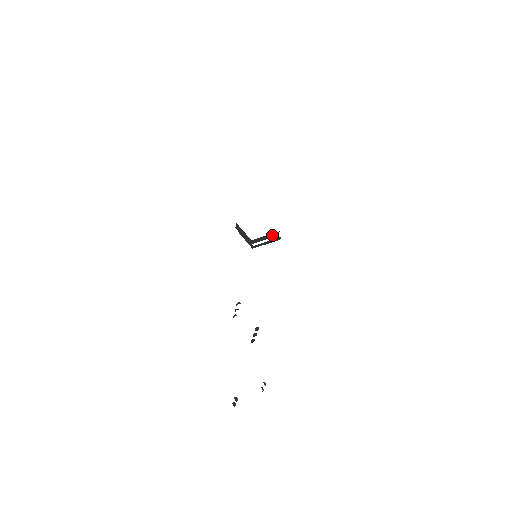
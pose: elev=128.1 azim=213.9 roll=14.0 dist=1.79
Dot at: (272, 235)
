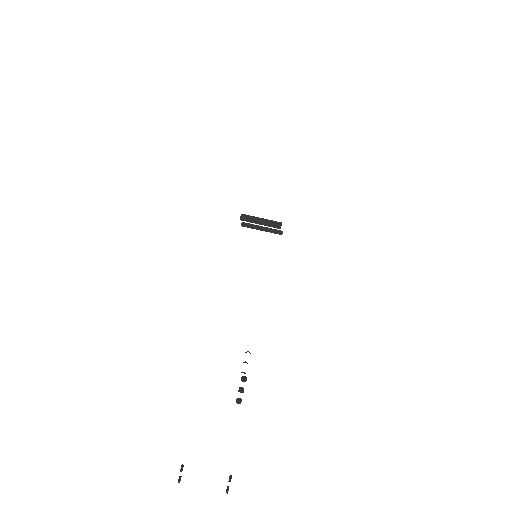
Dot at: (272, 223)
